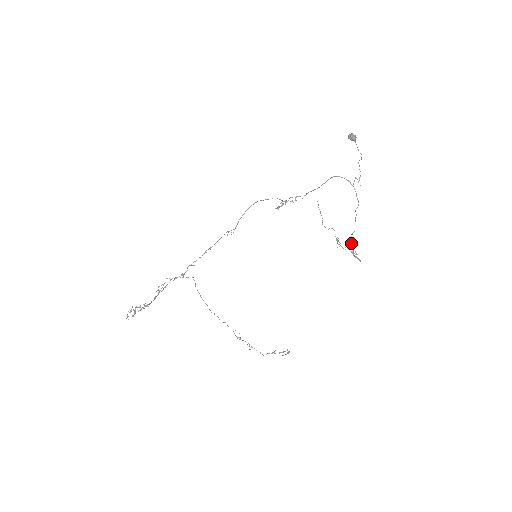
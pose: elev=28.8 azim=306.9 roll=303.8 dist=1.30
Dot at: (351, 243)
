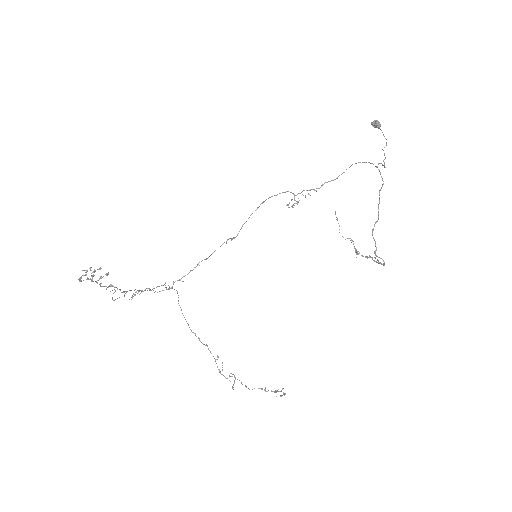
Dot at: (373, 237)
